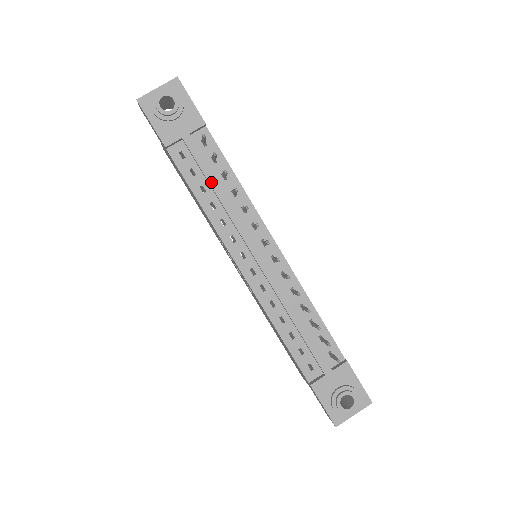
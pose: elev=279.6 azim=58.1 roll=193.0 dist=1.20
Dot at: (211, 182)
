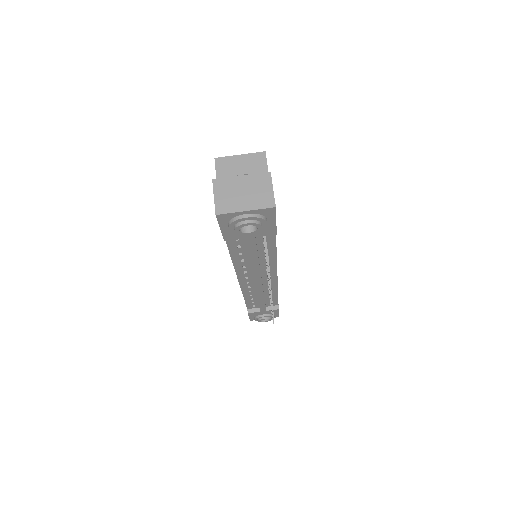
Dot at: (252, 258)
